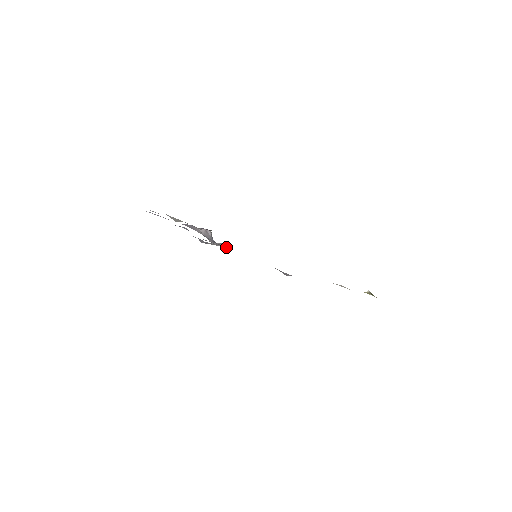
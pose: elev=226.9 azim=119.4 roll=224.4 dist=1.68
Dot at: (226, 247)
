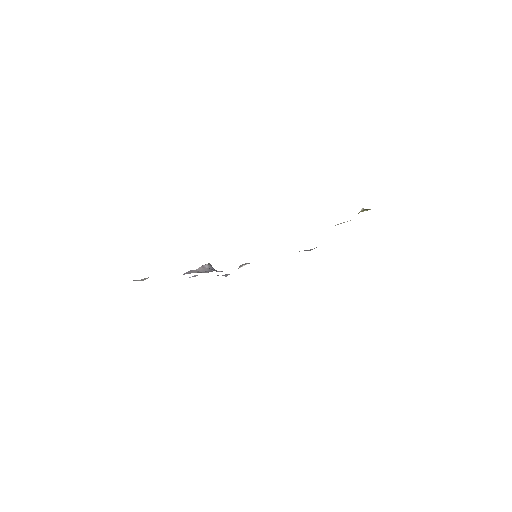
Dot at: occluded
